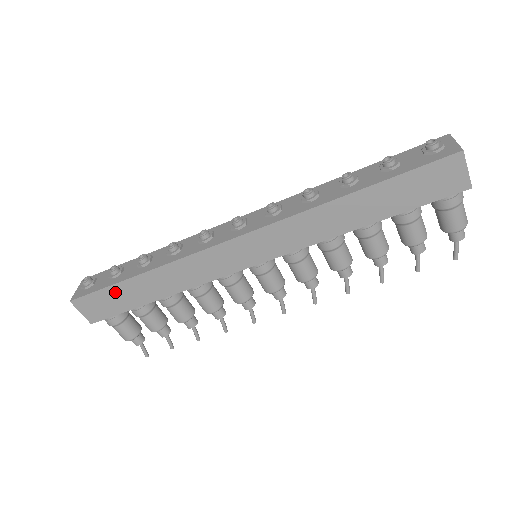
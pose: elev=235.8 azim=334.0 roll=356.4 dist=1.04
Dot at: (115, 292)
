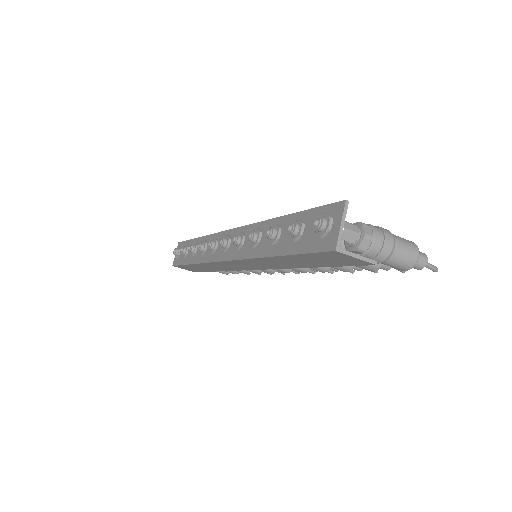
Dot at: (189, 267)
